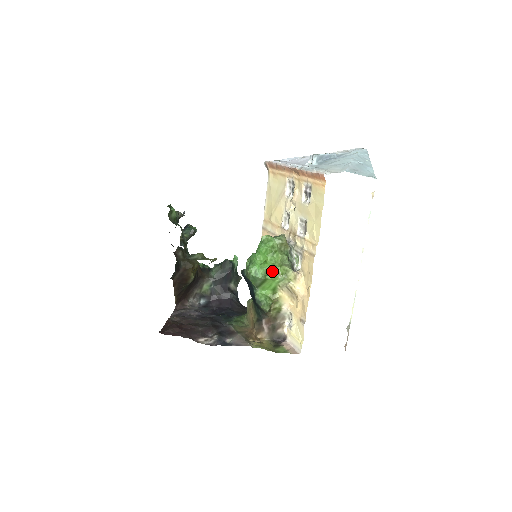
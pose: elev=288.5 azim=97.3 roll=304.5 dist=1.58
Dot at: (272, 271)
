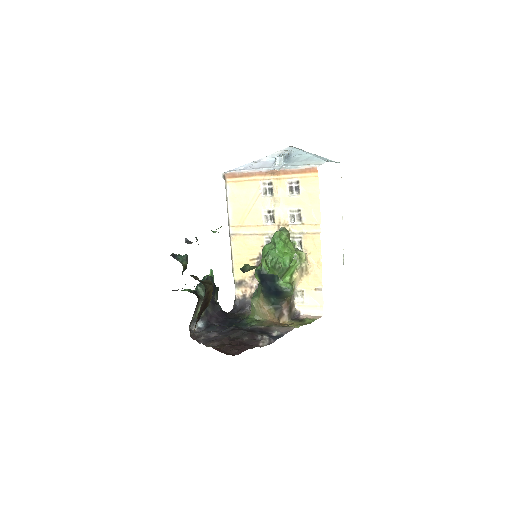
Dot at: (293, 258)
